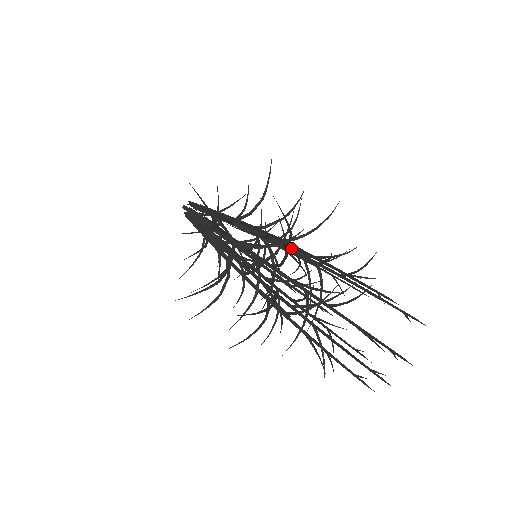
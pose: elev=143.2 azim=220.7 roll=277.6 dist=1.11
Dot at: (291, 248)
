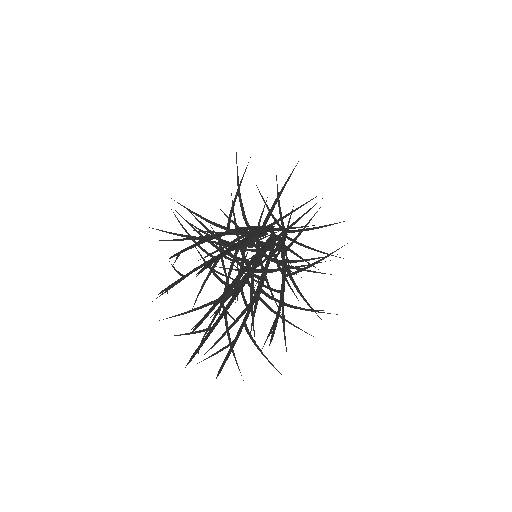
Dot at: occluded
